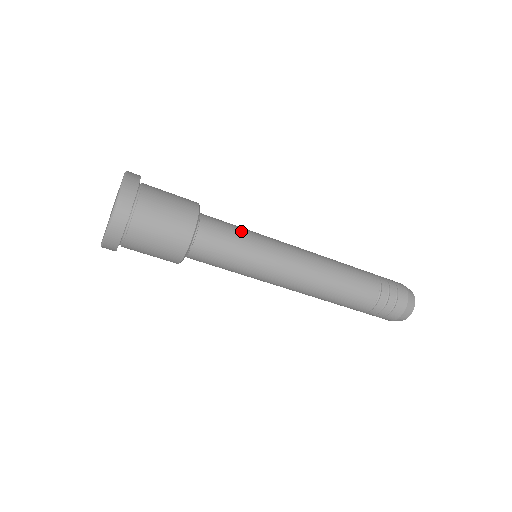
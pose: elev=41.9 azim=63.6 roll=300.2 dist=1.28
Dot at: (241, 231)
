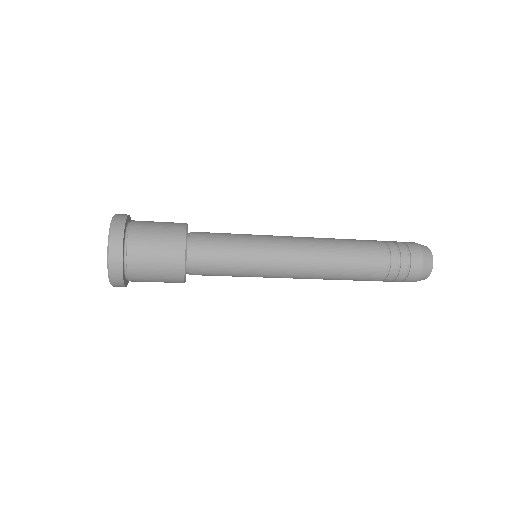
Dot at: (232, 262)
